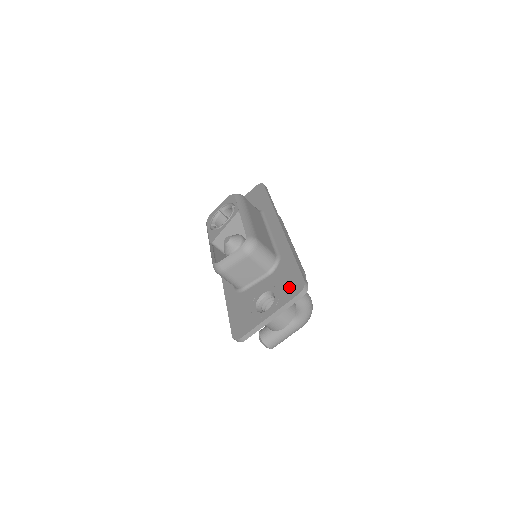
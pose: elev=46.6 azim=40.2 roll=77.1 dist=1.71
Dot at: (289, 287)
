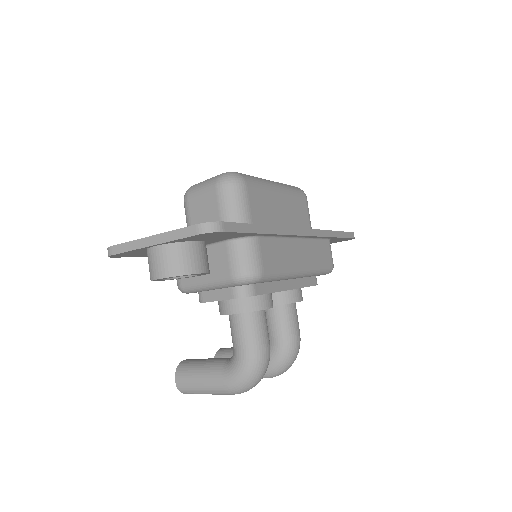
Dot at: occluded
